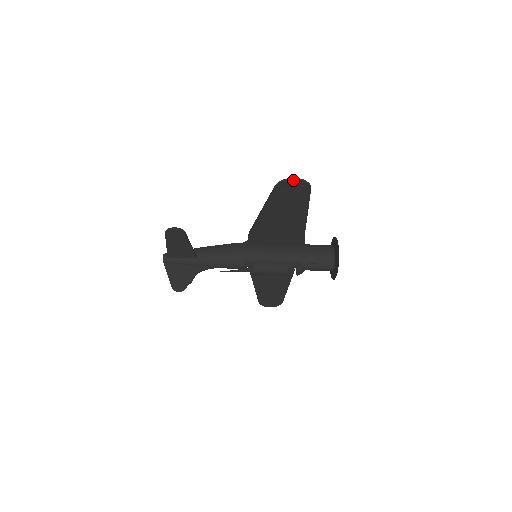
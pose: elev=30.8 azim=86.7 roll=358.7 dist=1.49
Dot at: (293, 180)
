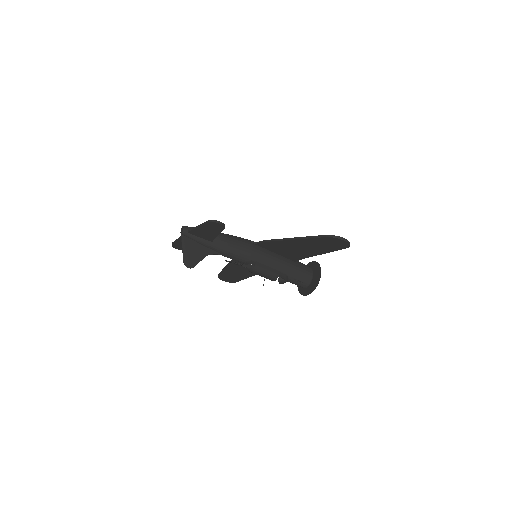
Dot at: (344, 240)
